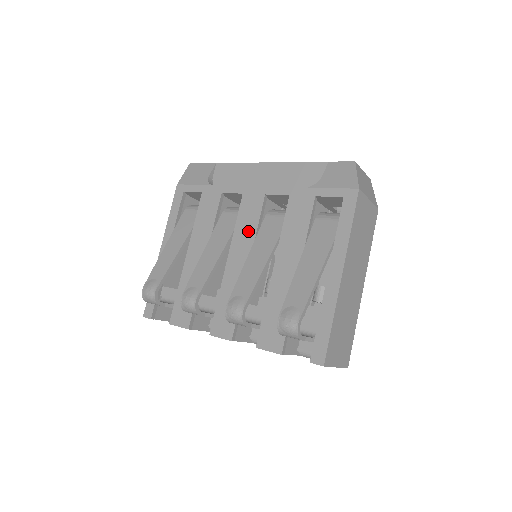
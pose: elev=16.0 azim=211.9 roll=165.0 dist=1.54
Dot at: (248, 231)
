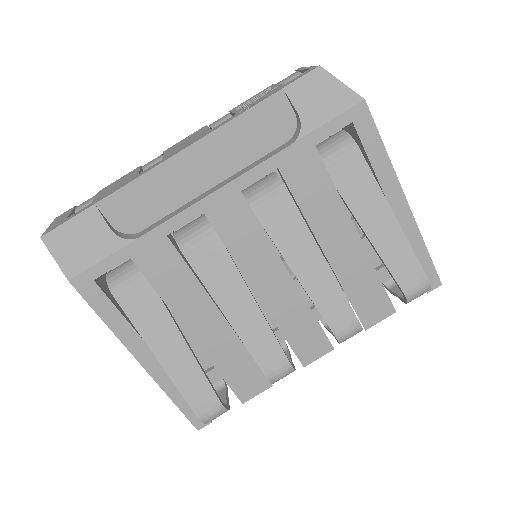
Dot at: (256, 246)
